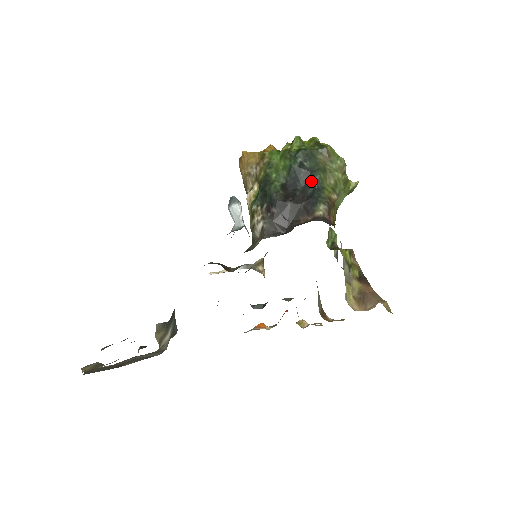
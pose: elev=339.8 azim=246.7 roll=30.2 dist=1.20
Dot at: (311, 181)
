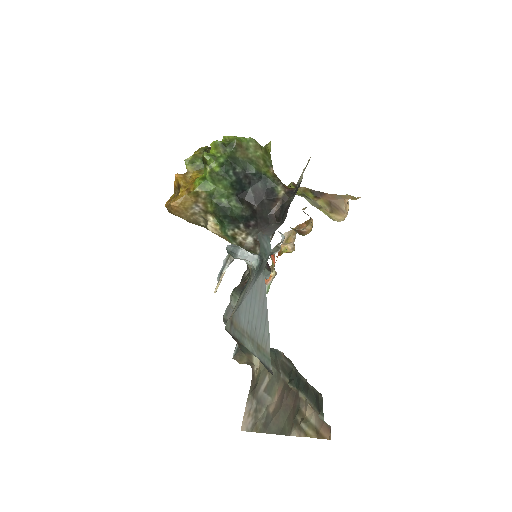
Dot at: (253, 178)
